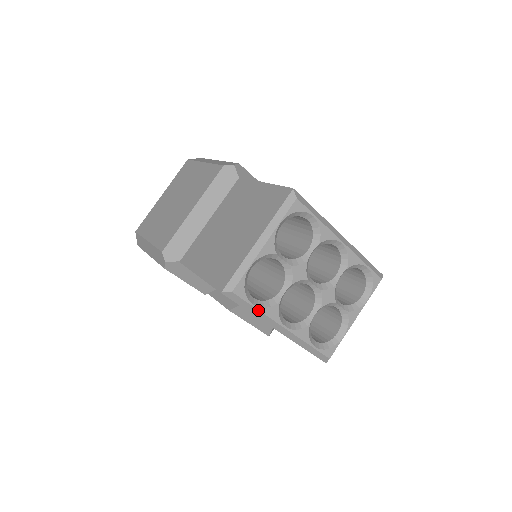
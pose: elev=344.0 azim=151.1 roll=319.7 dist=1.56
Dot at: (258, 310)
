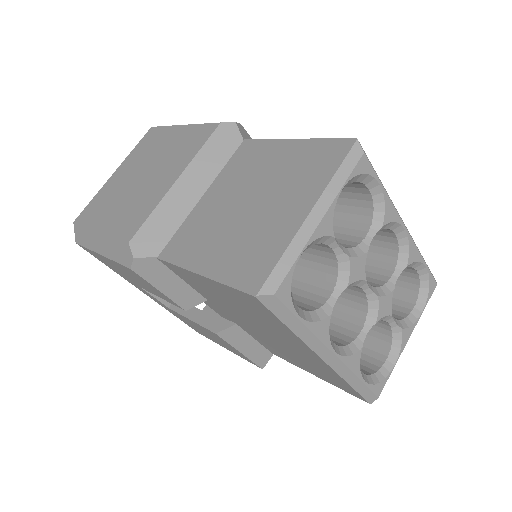
Dot at: (305, 326)
